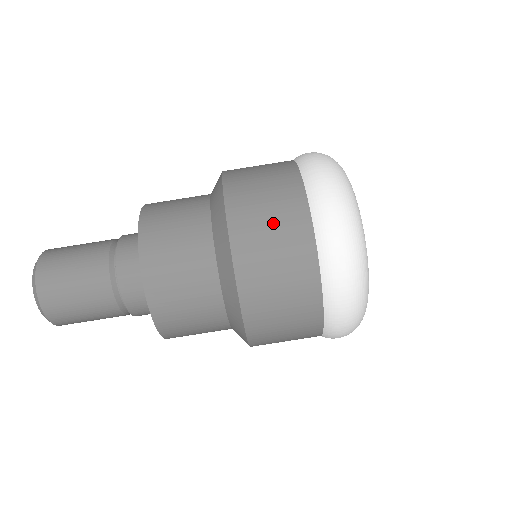
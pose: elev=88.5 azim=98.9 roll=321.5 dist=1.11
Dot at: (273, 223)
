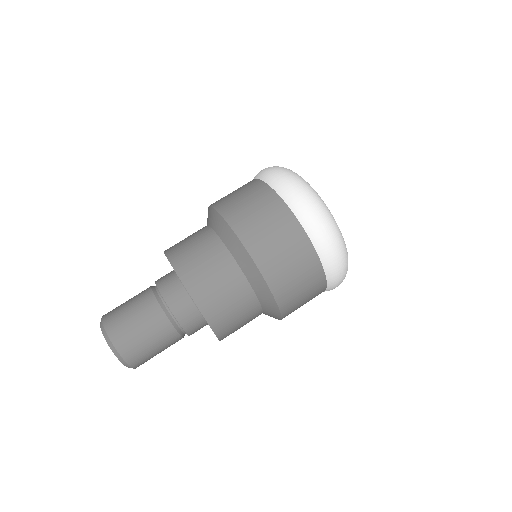
Dot at: (267, 223)
